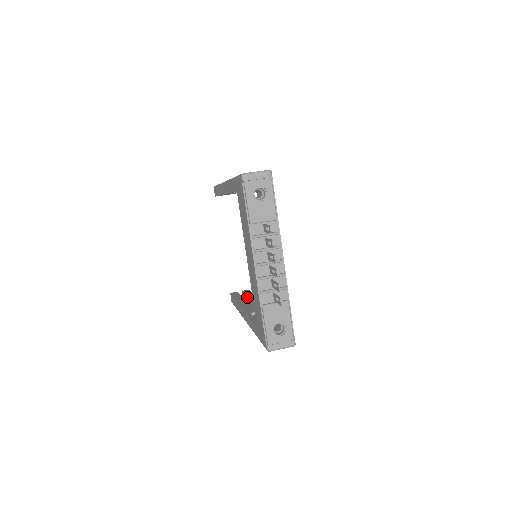
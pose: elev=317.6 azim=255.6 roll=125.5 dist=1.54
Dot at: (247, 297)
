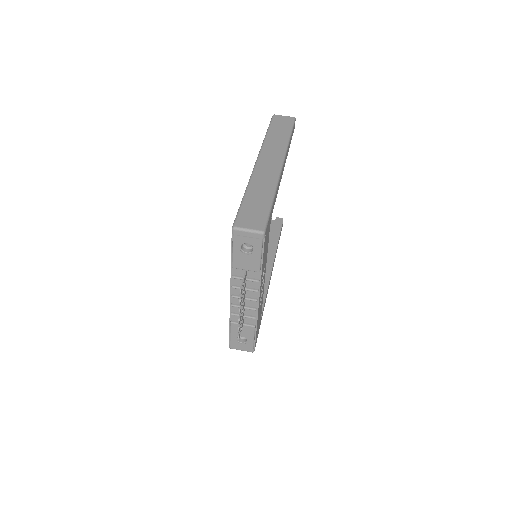
Dot at: (271, 236)
